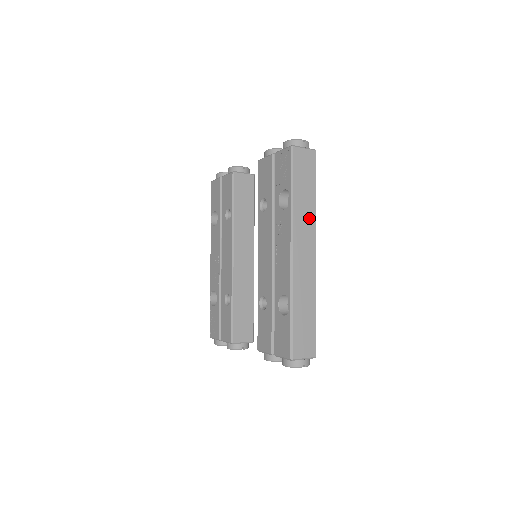
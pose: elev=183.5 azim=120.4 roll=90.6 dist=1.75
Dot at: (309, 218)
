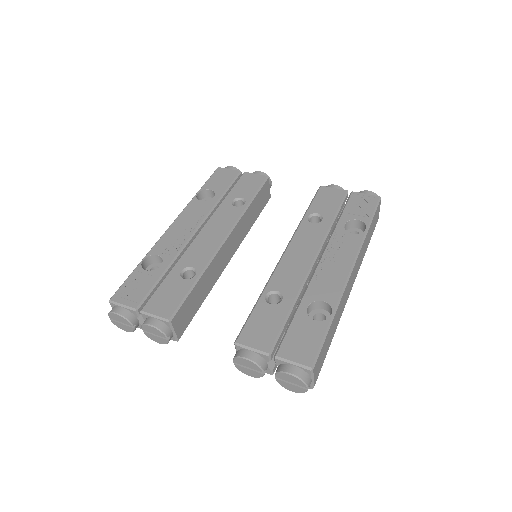
Dot at: (361, 258)
